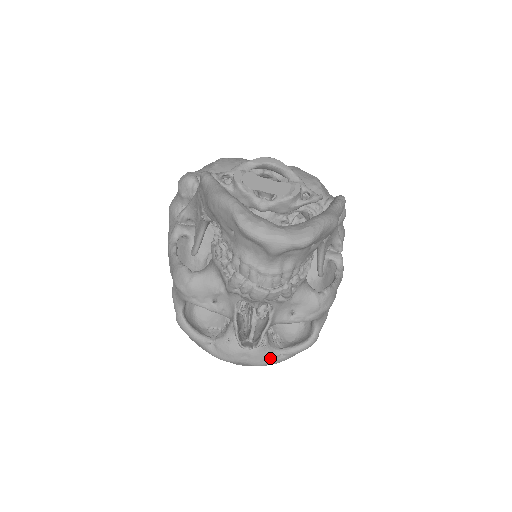
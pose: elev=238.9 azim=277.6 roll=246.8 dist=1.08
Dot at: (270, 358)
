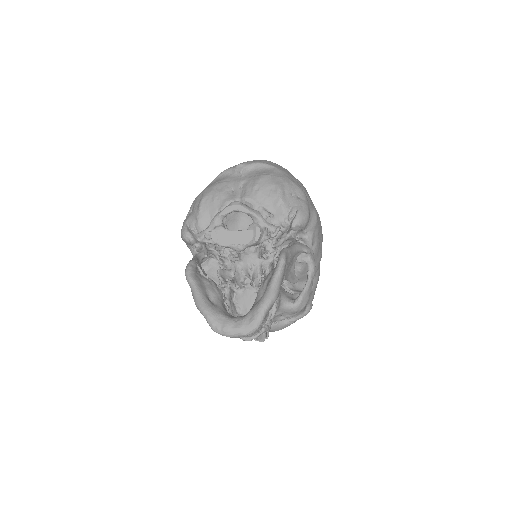
Dot at: (284, 326)
